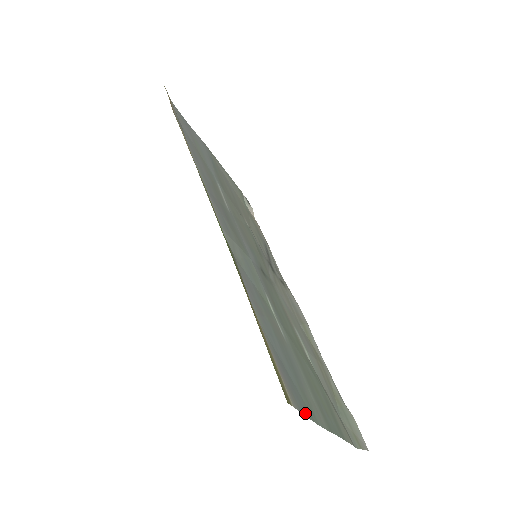
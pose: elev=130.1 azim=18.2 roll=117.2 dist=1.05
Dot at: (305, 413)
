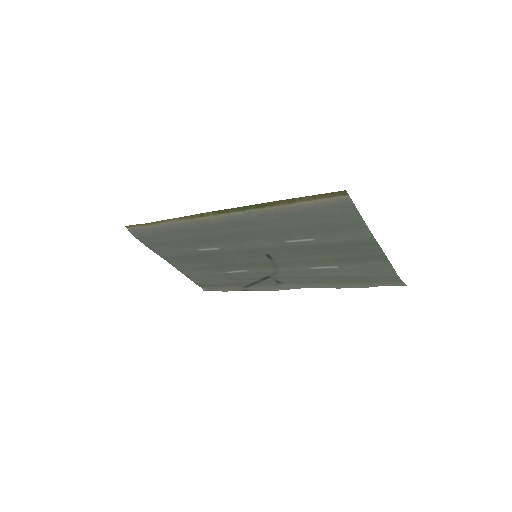
Dot at: (357, 213)
